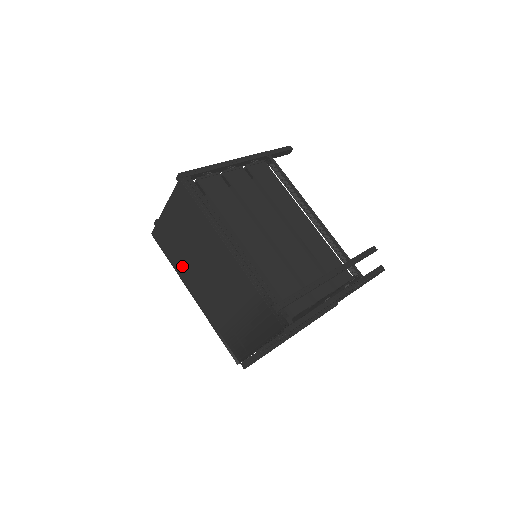
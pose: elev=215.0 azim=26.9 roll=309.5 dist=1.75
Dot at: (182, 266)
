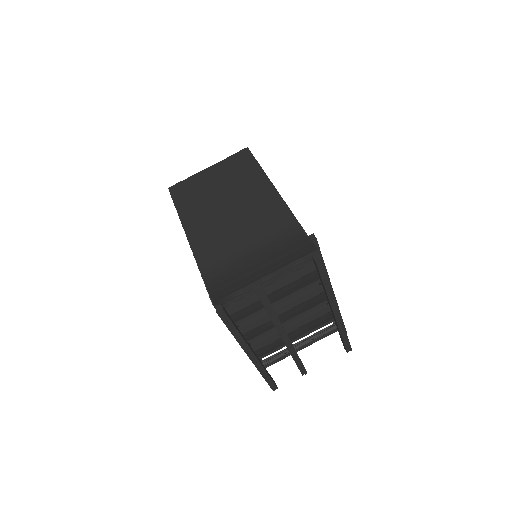
Dot at: (194, 210)
